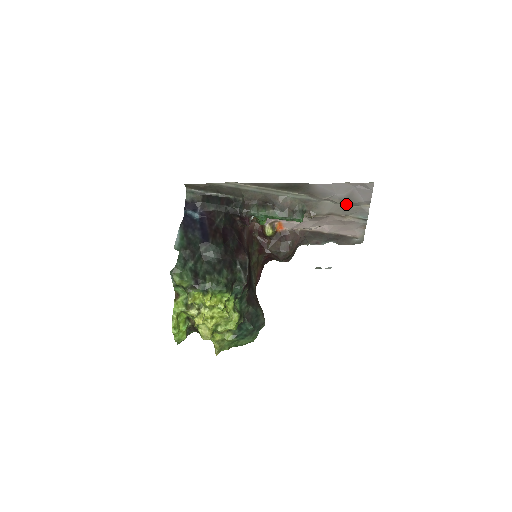
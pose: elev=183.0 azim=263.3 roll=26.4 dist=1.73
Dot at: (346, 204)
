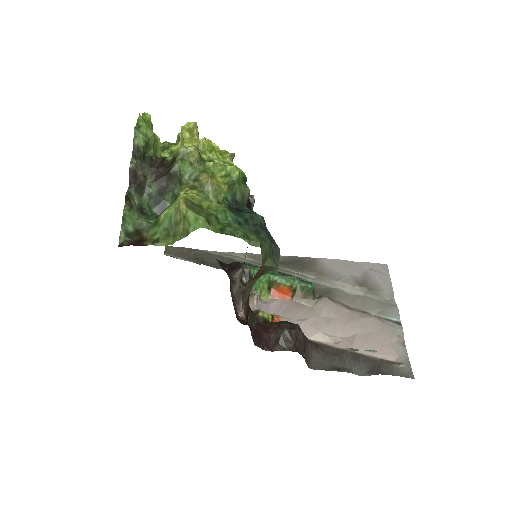
Dot at: (364, 292)
